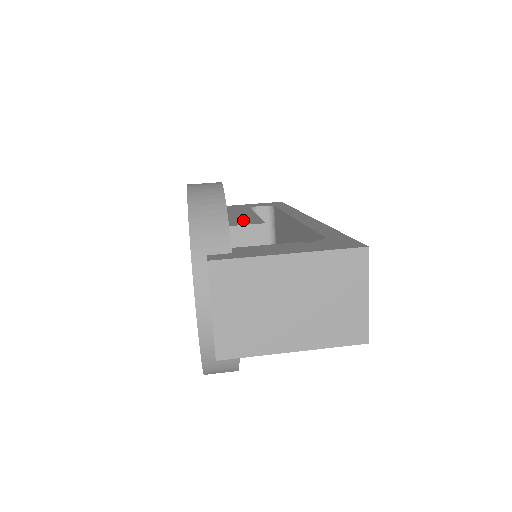
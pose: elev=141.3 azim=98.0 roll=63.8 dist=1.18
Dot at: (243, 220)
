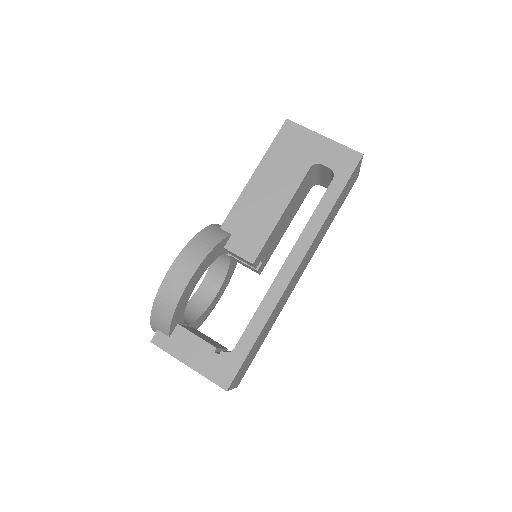
Dot at: (252, 235)
